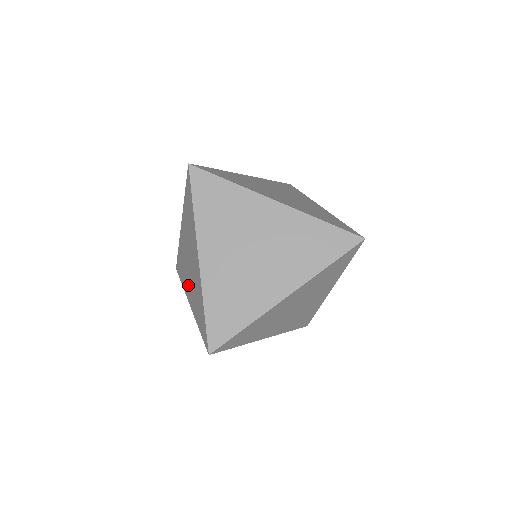
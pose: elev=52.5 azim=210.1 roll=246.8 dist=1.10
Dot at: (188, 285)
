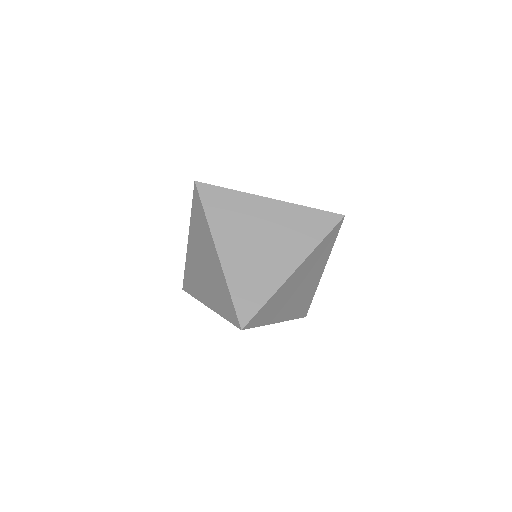
Dot at: (204, 289)
